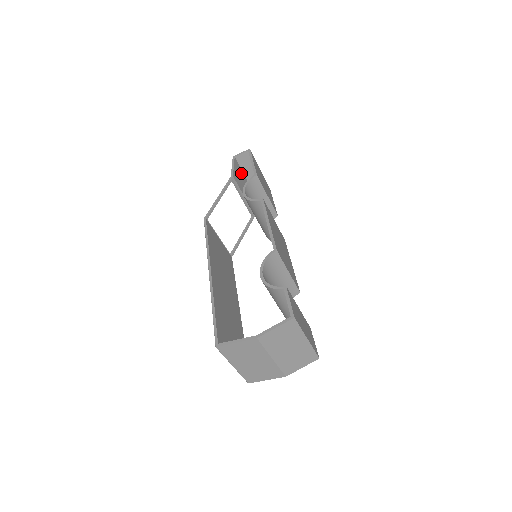
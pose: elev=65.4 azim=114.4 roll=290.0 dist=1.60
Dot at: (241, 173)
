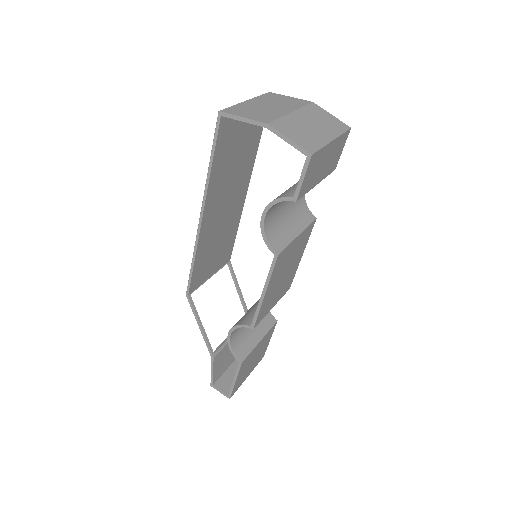
Dot at: occluded
